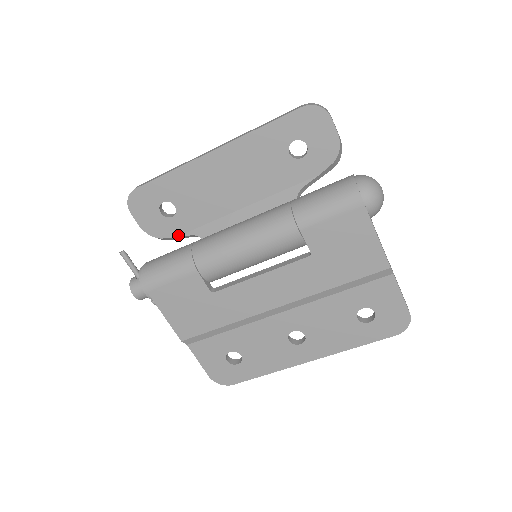
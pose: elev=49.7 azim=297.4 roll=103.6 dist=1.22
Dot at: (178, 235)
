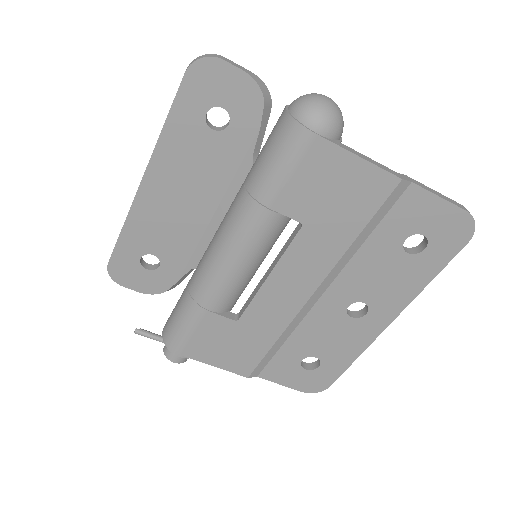
Dot at: (178, 278)
